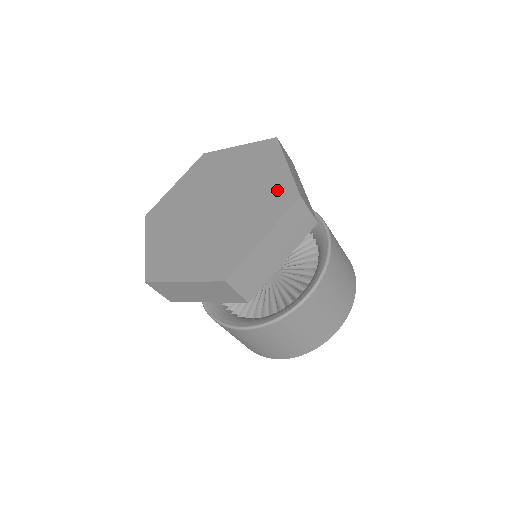
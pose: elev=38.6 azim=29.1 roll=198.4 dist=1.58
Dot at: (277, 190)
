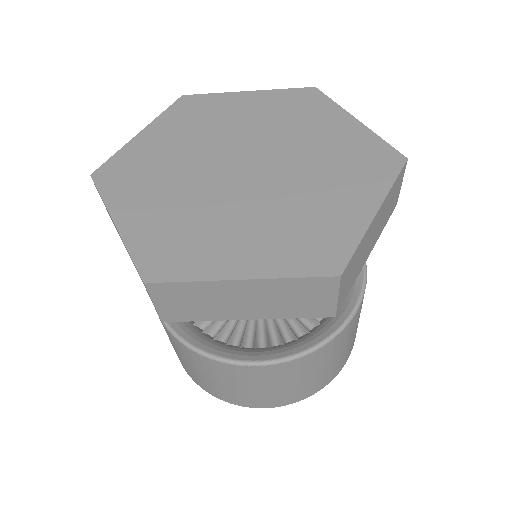
Dot at: (327, 232)
